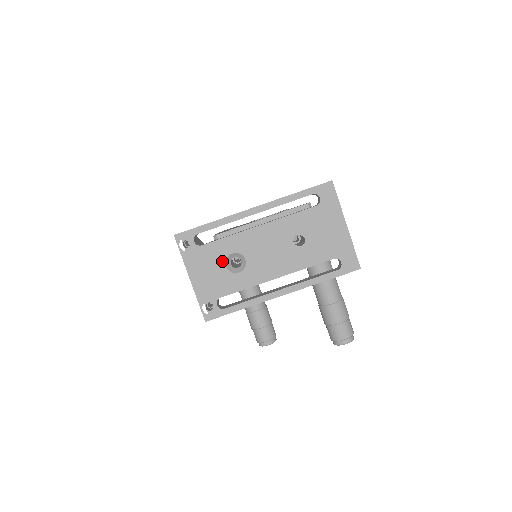
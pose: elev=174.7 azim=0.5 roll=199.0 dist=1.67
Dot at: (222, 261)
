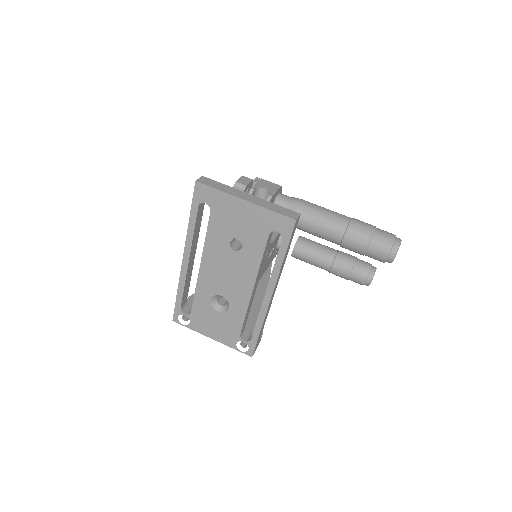
Dot at: (212, 311)
